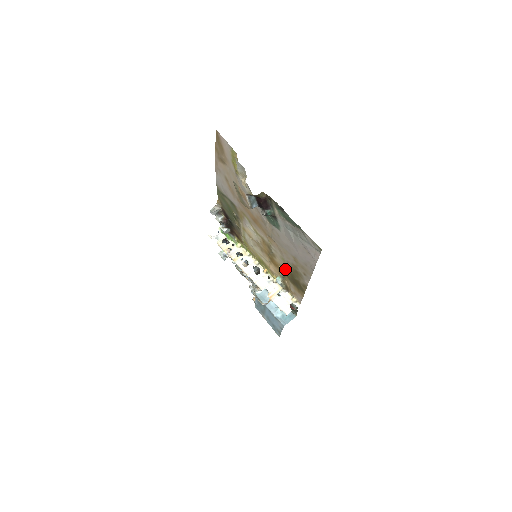
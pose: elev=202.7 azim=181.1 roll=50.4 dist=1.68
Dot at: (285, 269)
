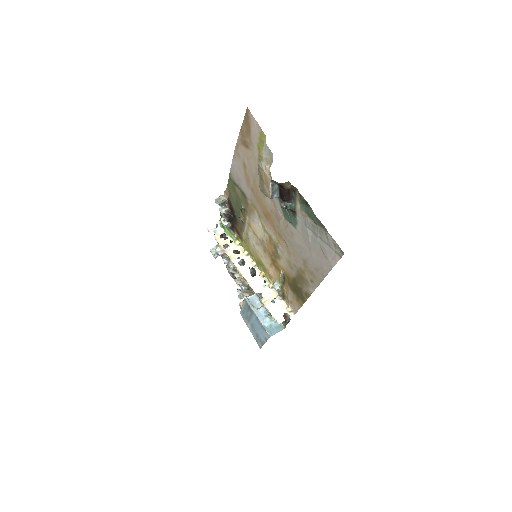
Dot at: (288, 274)
